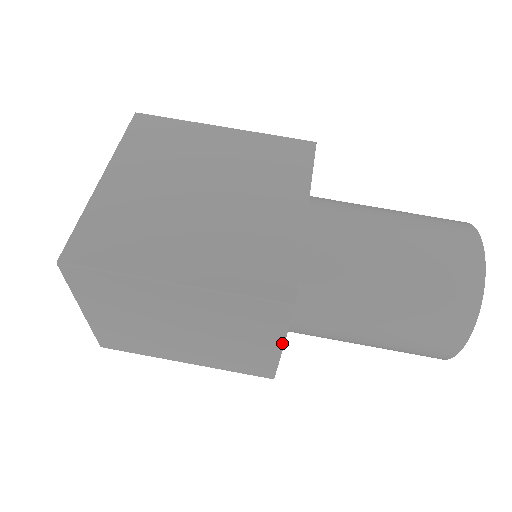
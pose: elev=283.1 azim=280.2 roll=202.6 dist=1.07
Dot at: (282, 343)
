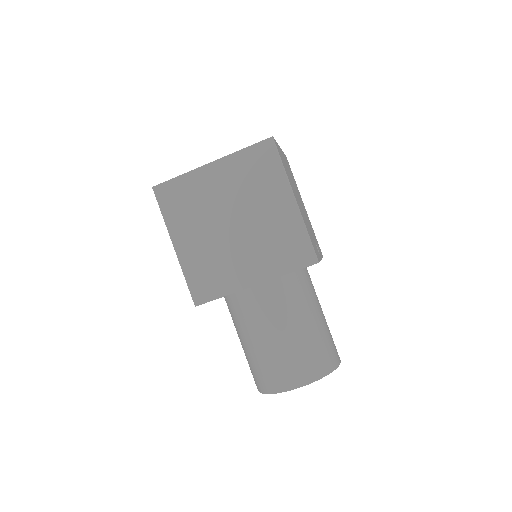
Dot at: occluded
